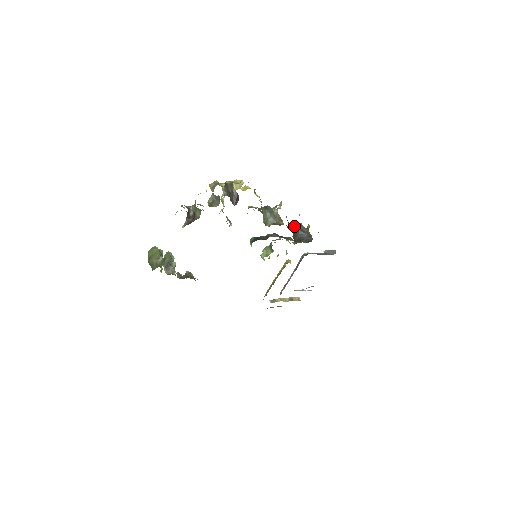
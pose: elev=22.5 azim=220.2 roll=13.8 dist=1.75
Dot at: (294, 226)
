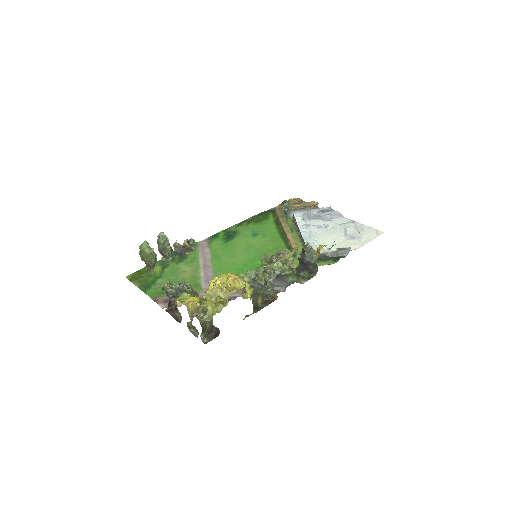
Dot at: (302, 248)
